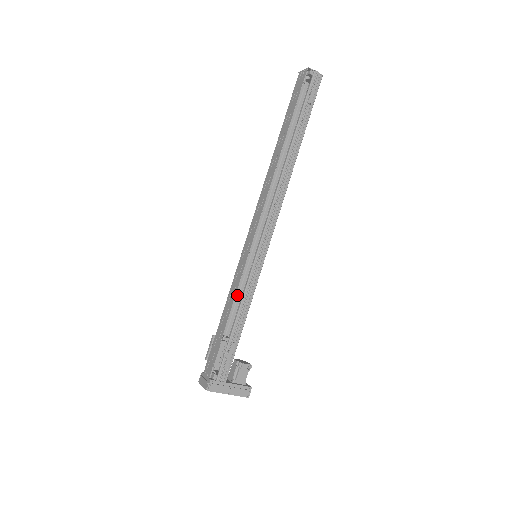
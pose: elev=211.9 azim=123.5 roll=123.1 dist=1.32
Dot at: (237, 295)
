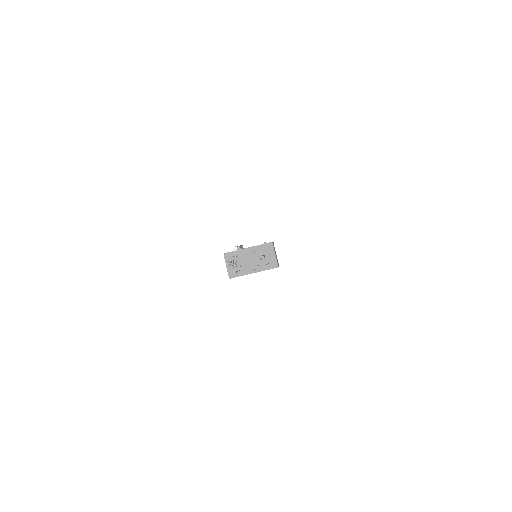
Dot at: occluded
